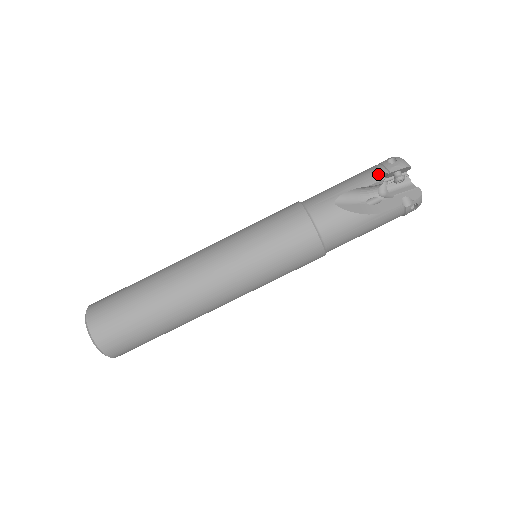
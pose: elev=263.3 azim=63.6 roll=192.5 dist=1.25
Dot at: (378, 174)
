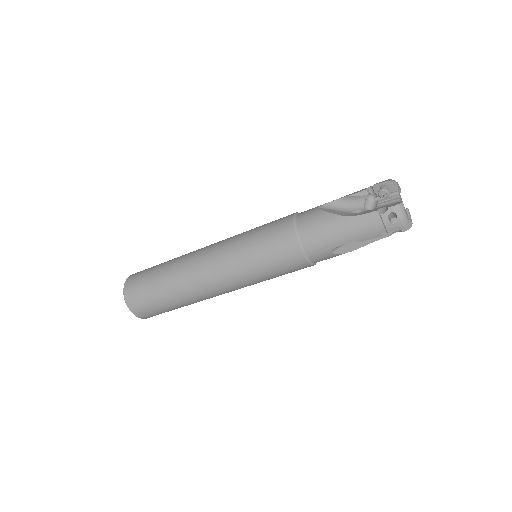
Dot at: (376, 232)
